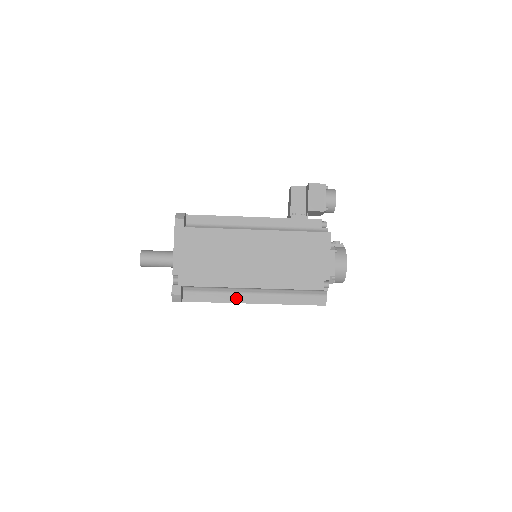
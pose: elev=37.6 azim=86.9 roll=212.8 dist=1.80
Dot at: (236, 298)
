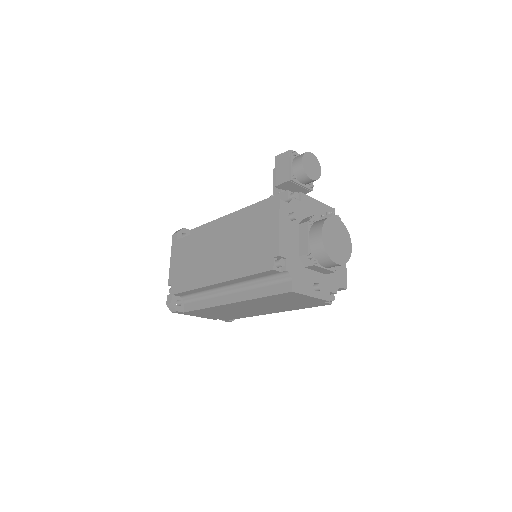
Dot at: (218, 301)
